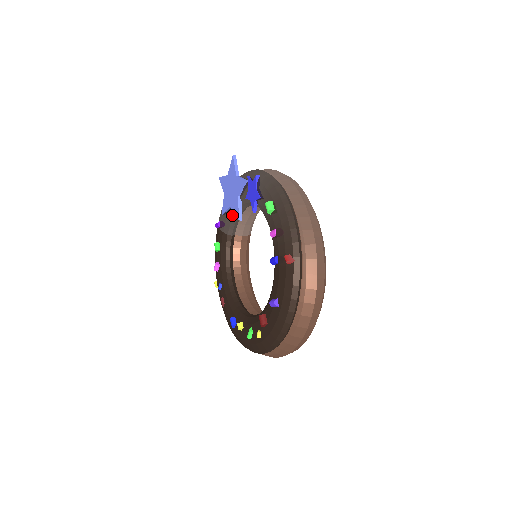
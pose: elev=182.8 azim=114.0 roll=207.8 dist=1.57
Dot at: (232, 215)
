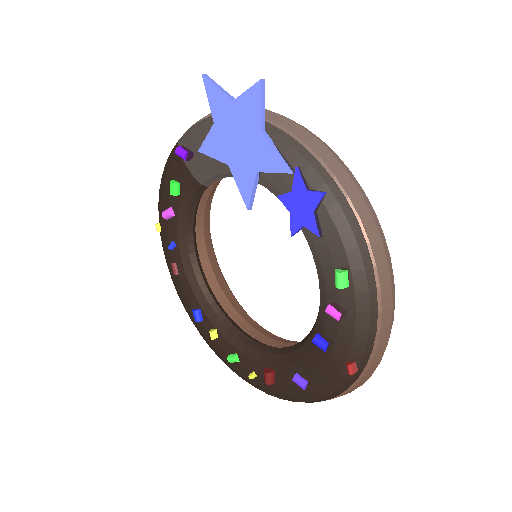
Dot at: (224, 171)
